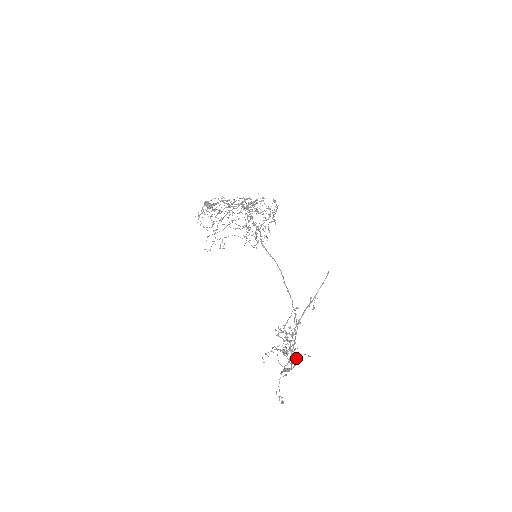
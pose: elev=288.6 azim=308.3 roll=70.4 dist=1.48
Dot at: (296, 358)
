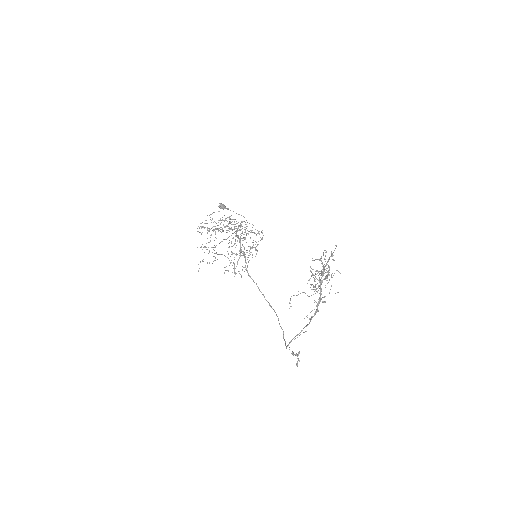
Dot at: (331, 286)
